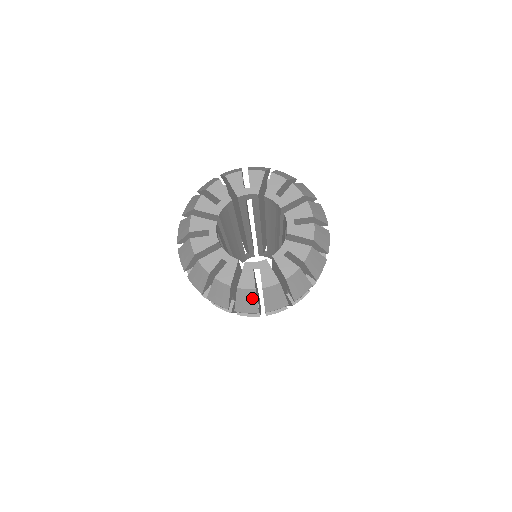
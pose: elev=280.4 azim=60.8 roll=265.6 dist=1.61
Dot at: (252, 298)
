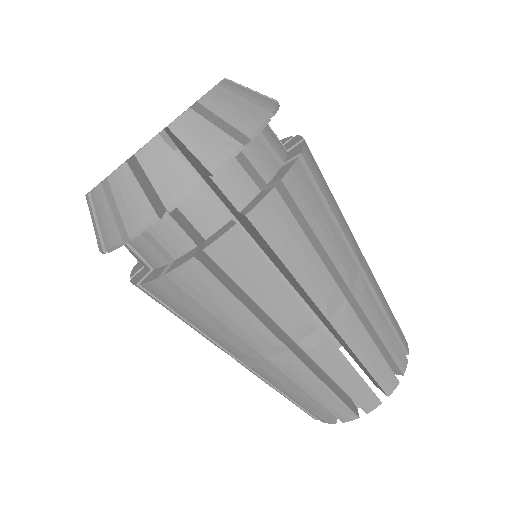
Dot at: (229, 102)
